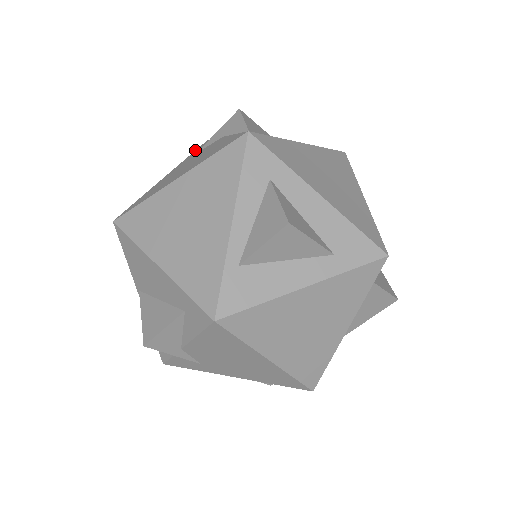
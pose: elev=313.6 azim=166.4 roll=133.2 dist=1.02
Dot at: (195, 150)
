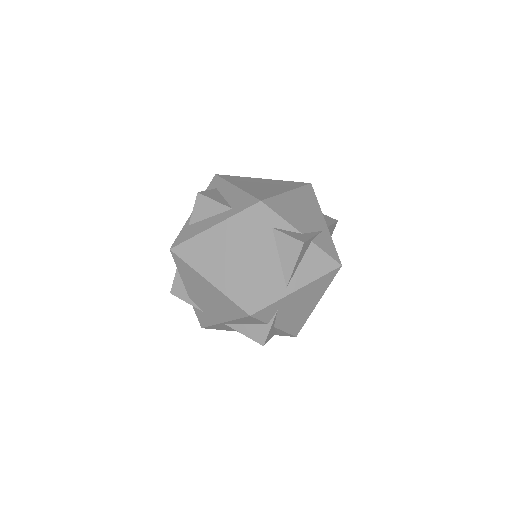
Dot at: occluded
